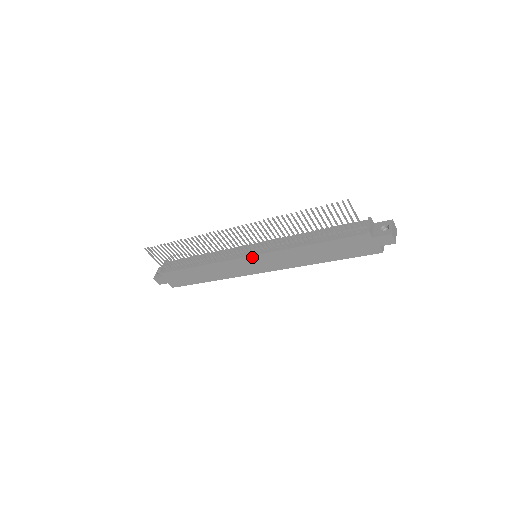
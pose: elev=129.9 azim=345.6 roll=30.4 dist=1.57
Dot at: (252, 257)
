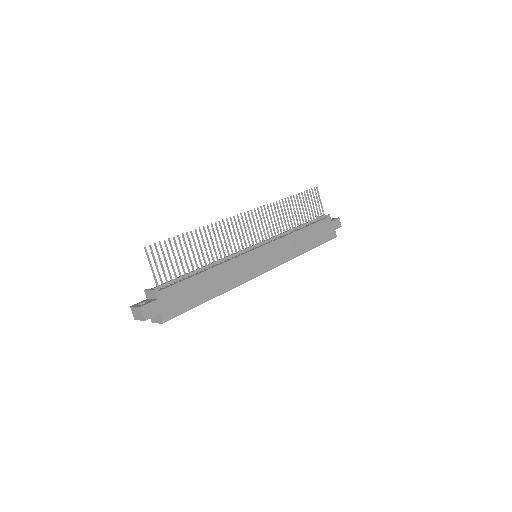
Dot at: (260, 249)
